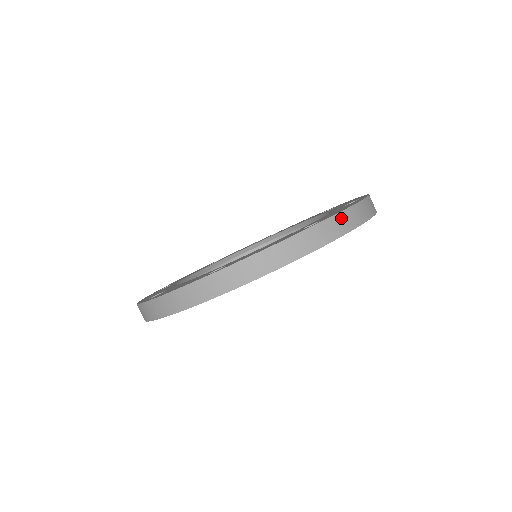
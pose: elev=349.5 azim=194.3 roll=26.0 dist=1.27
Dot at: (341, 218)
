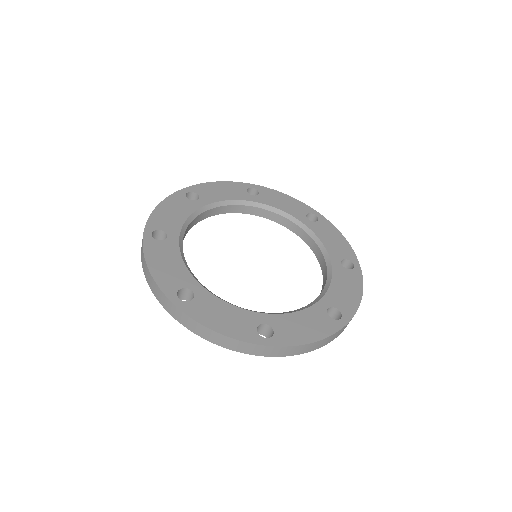
Dot at: (284, 349)
